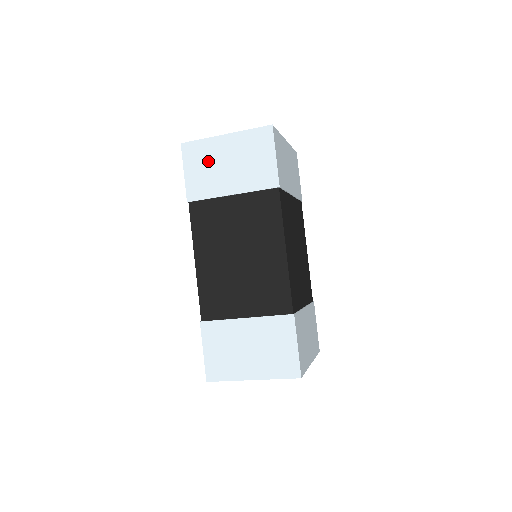
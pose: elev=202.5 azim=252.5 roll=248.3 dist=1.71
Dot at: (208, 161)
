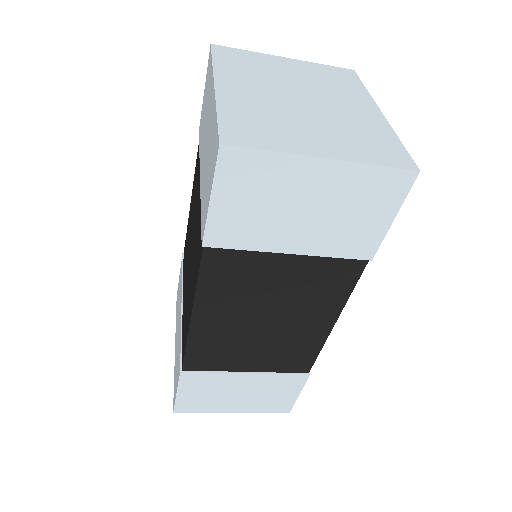
Dot at: (269, 195)
